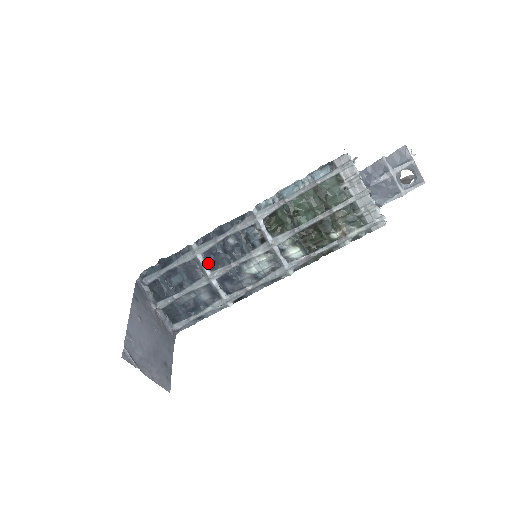
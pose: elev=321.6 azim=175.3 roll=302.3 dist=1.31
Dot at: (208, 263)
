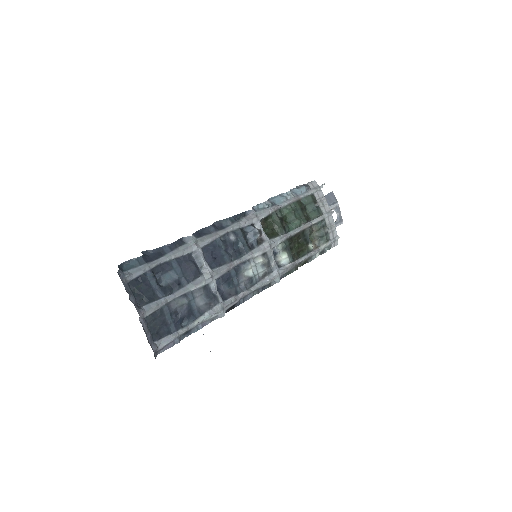
Dot at: (208, 259)
